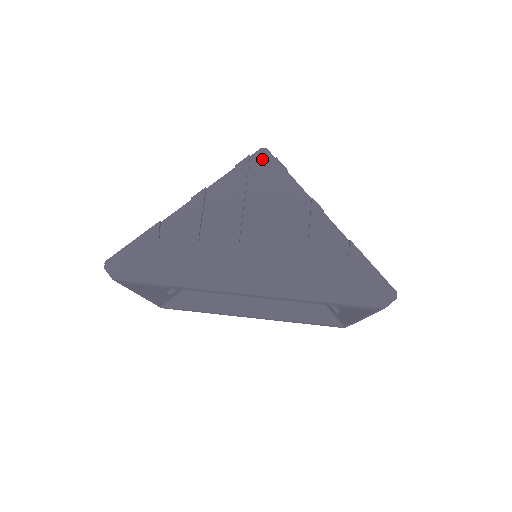
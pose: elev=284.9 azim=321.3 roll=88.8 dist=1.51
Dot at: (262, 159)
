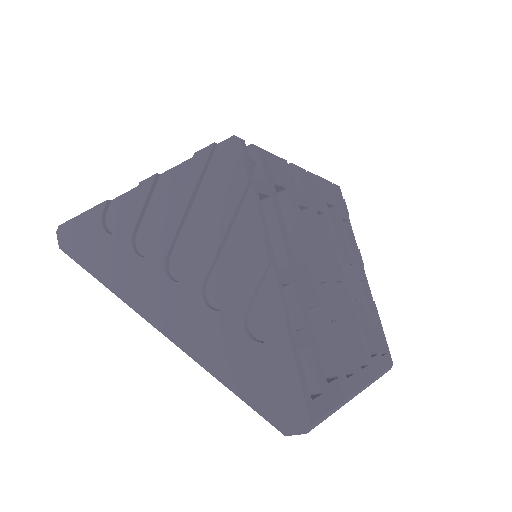
Dot at: (229, 153)
